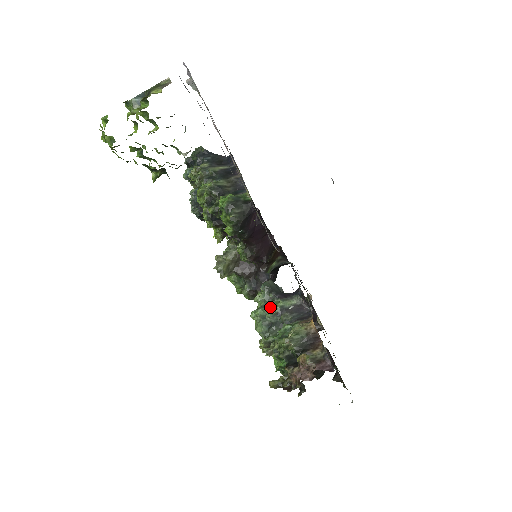
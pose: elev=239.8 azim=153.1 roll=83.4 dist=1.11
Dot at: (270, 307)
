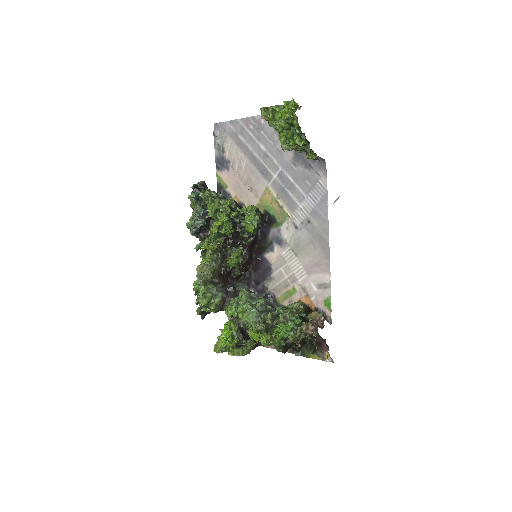
Dot at: (252, 303)
